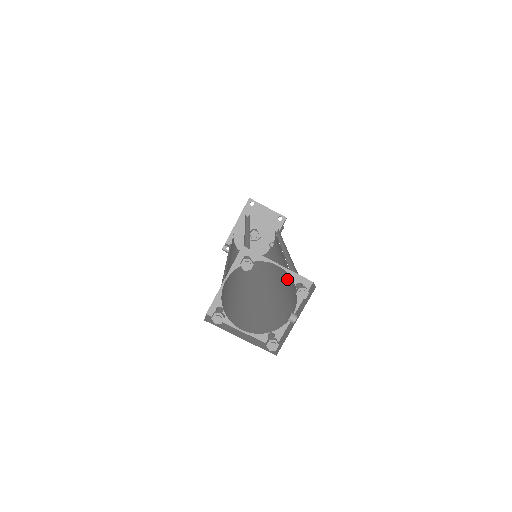
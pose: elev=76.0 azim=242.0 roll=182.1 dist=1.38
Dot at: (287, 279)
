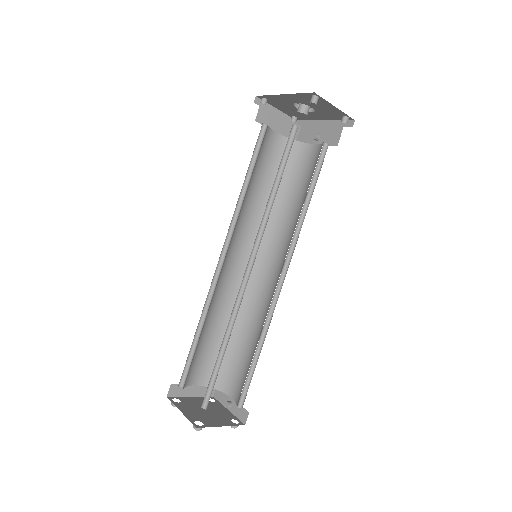
Dot at: (257, 333)
